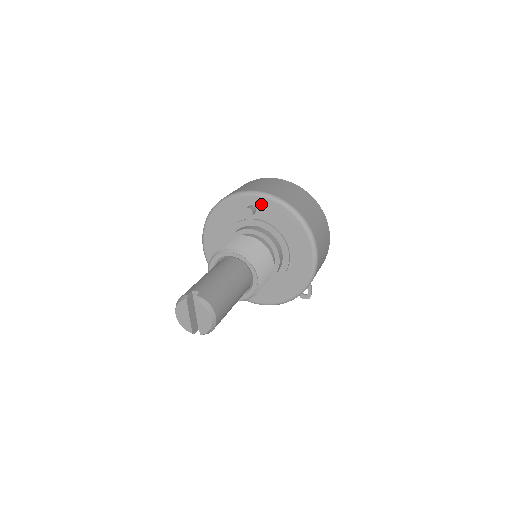
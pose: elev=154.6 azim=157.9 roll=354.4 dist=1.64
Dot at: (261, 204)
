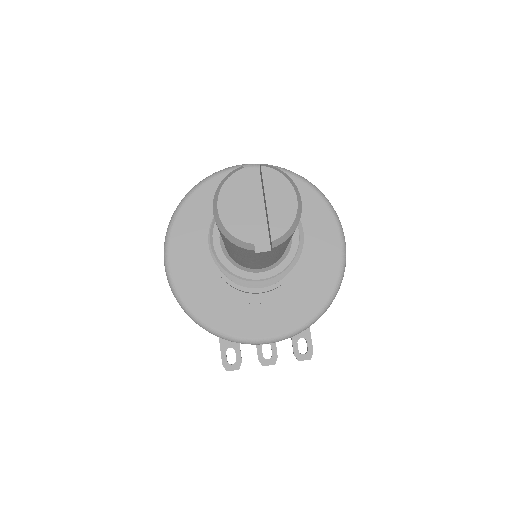
Dot at: occluded
